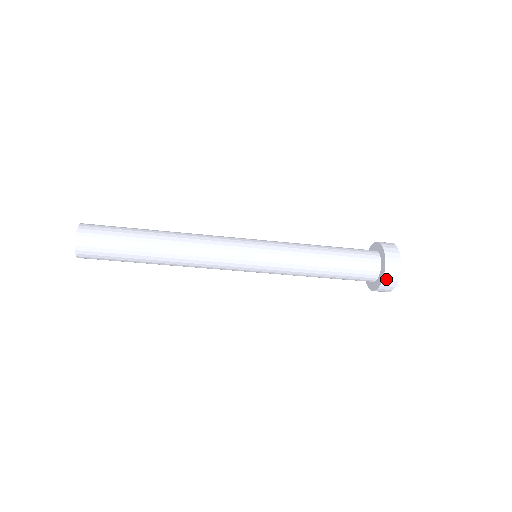
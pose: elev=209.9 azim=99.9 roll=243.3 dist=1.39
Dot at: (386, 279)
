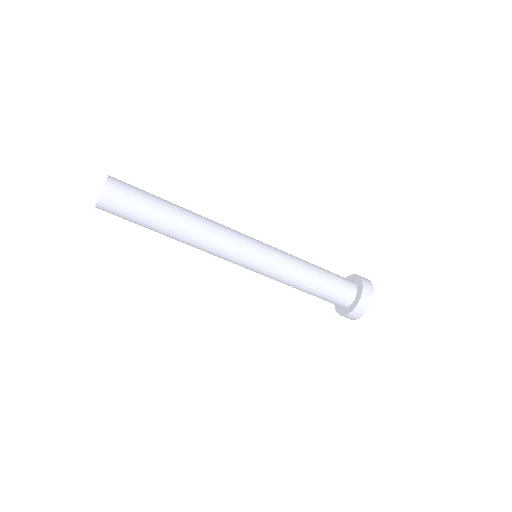
Dot at: (359, 306)
